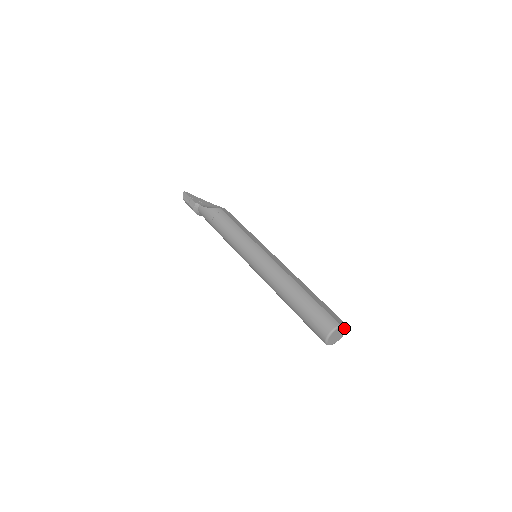
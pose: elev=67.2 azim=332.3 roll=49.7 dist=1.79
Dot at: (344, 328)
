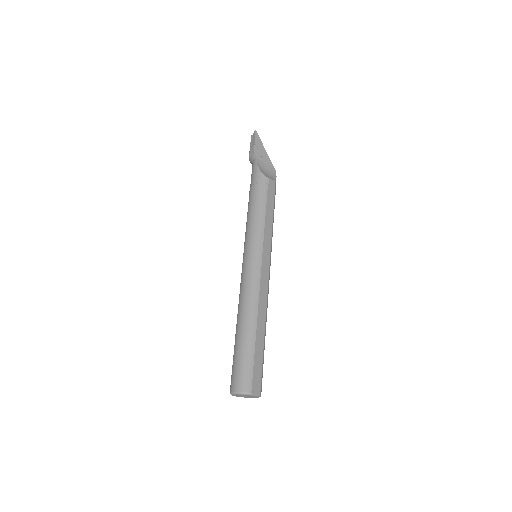
Dot at: (256, 396)
